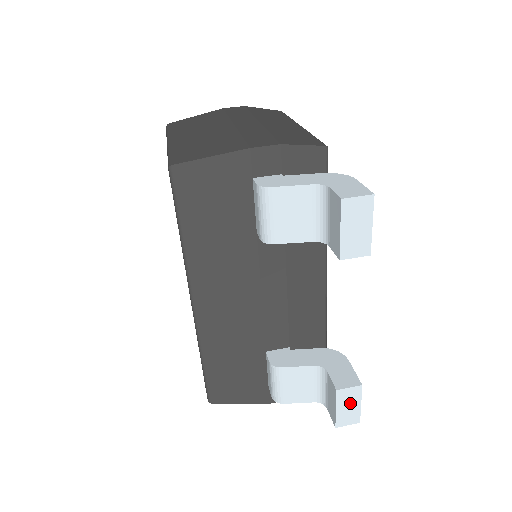
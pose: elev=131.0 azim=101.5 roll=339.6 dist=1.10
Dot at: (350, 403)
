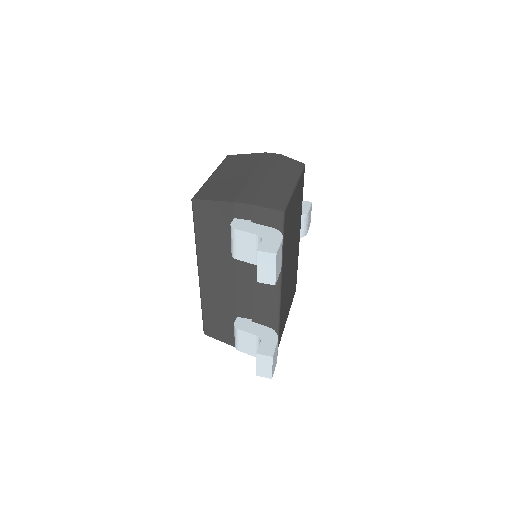
Dot at: (265, 364)
